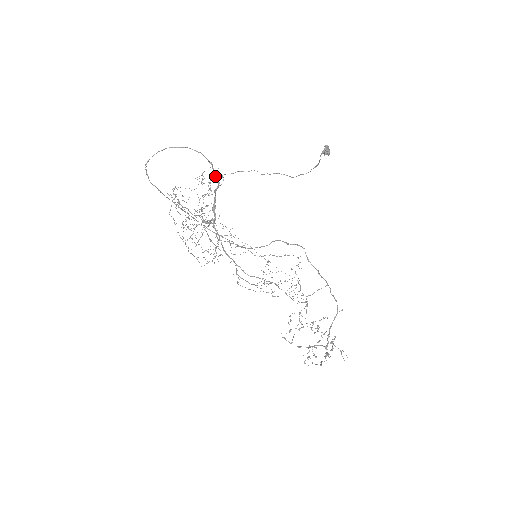
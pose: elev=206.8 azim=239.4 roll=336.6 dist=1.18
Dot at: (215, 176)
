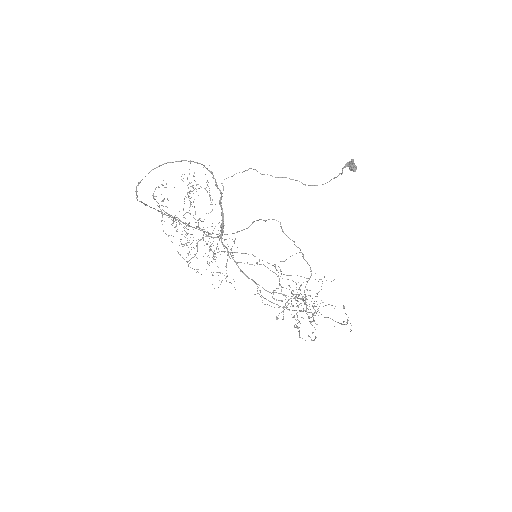
Dot at: (216, 186)
